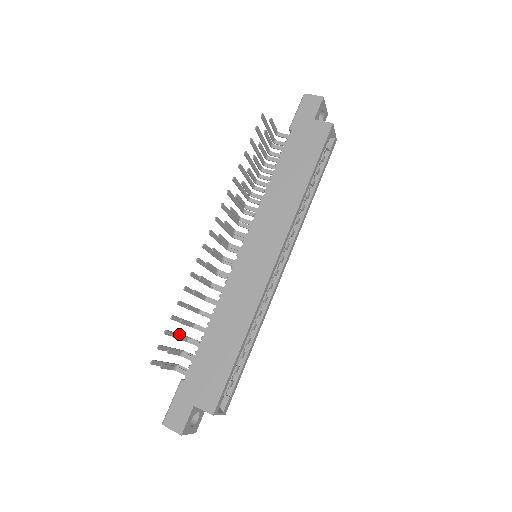
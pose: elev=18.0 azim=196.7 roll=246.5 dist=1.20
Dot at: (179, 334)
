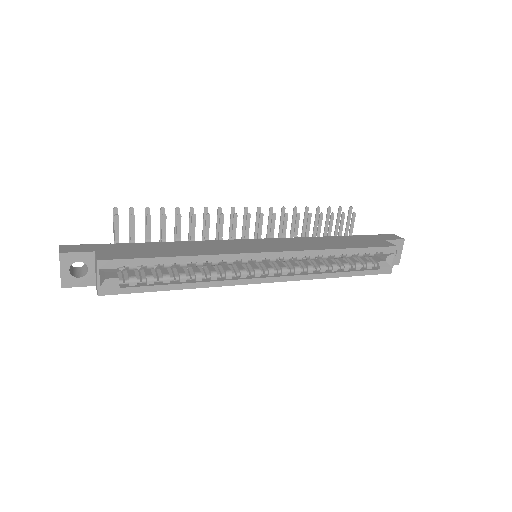
Dot at: occluded
